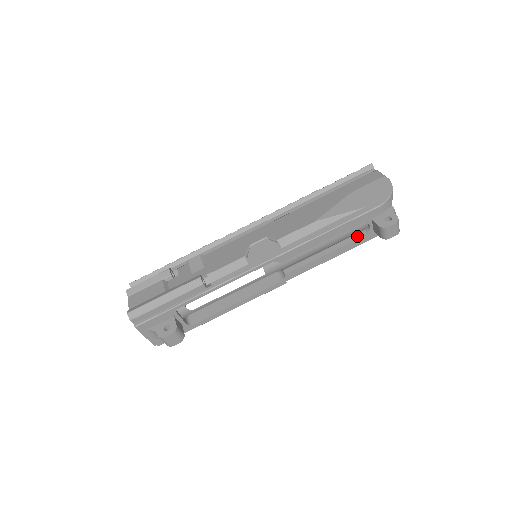
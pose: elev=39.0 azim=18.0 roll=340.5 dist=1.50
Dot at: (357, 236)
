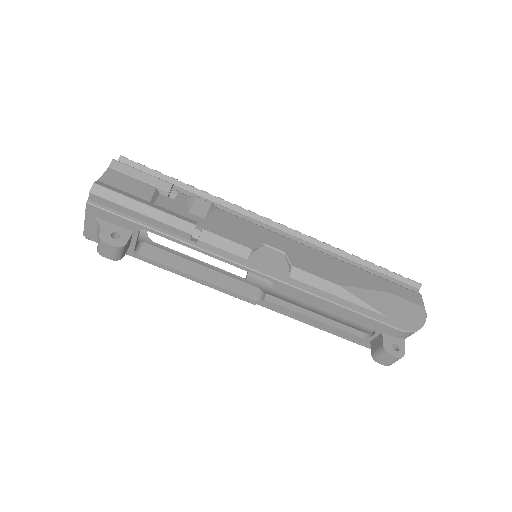
Dot at: (353, 331)
